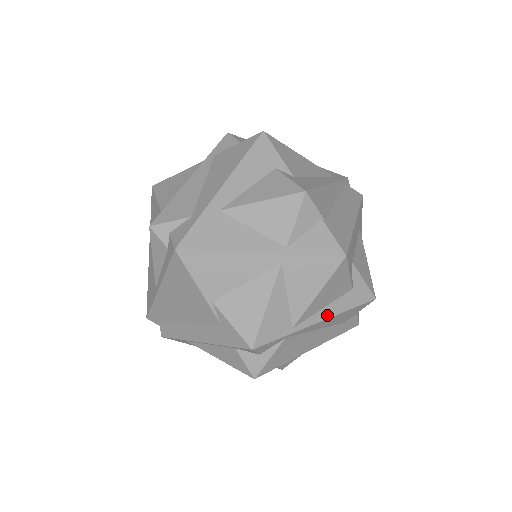
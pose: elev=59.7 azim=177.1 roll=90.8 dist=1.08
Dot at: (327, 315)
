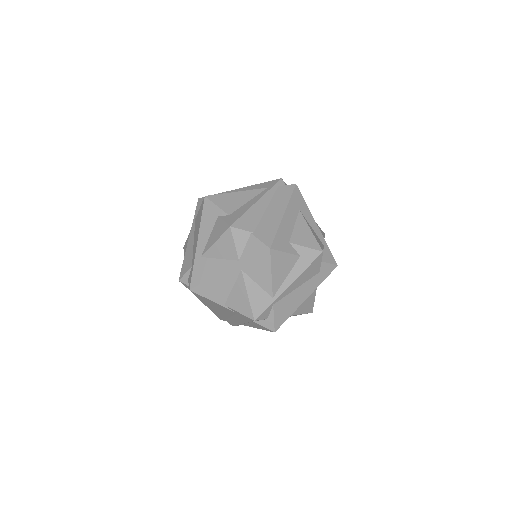
Dot at: (292, 279)
